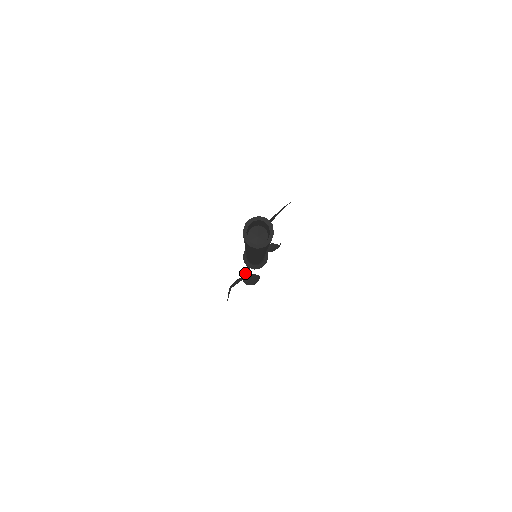
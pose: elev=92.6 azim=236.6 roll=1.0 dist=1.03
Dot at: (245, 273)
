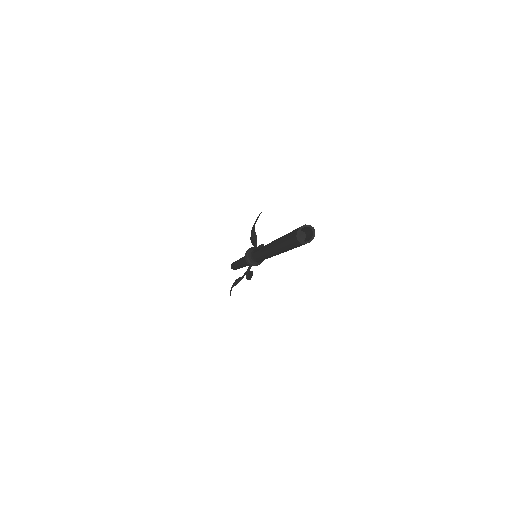
Dot at: (248, 271)
